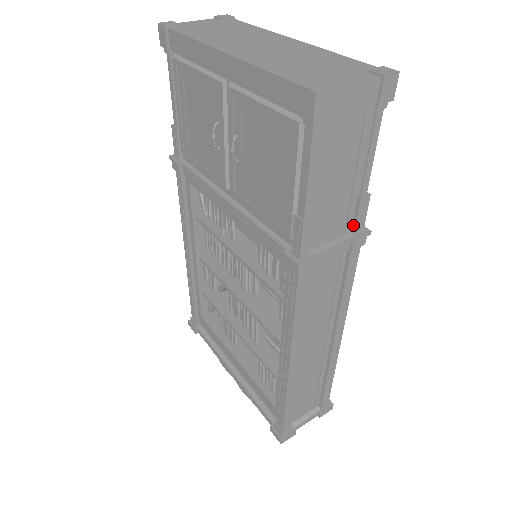
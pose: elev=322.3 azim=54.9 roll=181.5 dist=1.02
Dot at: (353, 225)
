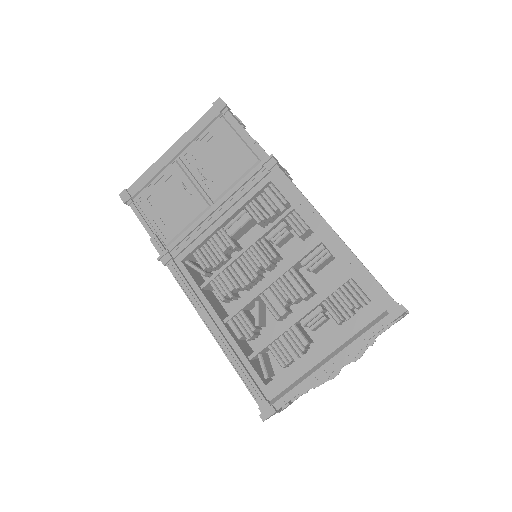
Dot at: occluded
